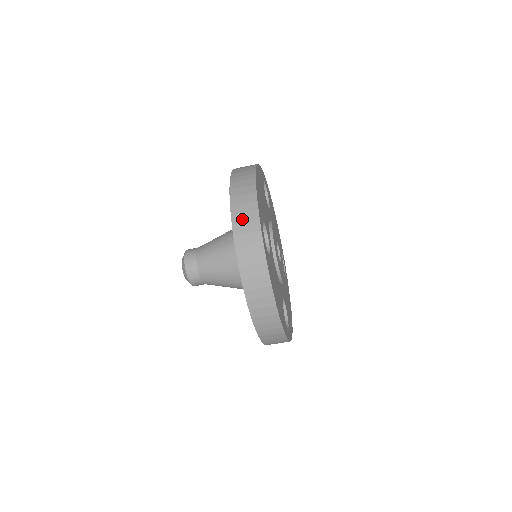
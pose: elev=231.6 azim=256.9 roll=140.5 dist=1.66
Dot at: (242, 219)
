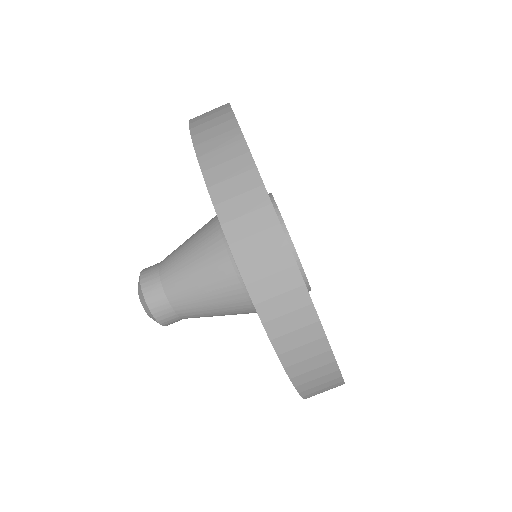
Dot at: (205, 116)
